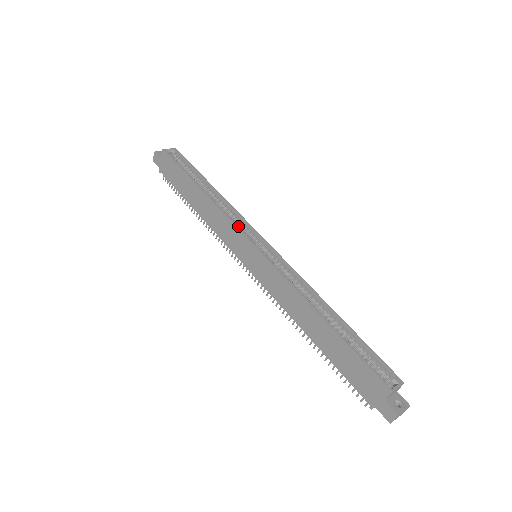
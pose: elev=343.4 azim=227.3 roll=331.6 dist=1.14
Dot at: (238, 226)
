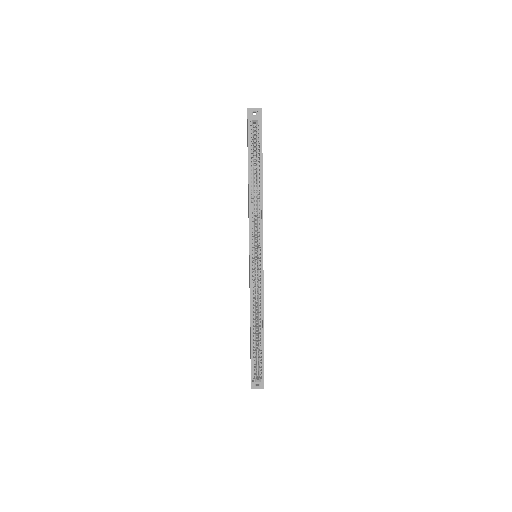
Dot at: (253, 233)
